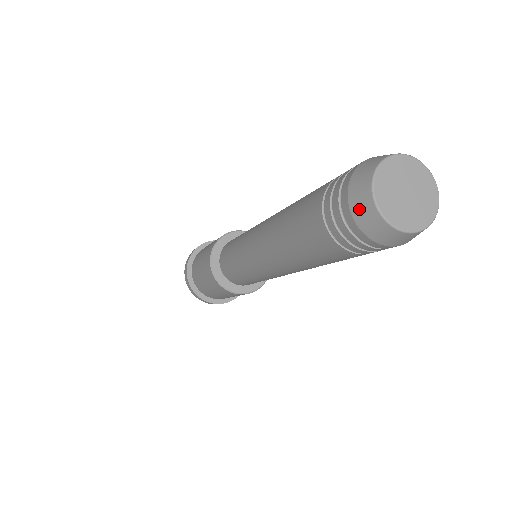
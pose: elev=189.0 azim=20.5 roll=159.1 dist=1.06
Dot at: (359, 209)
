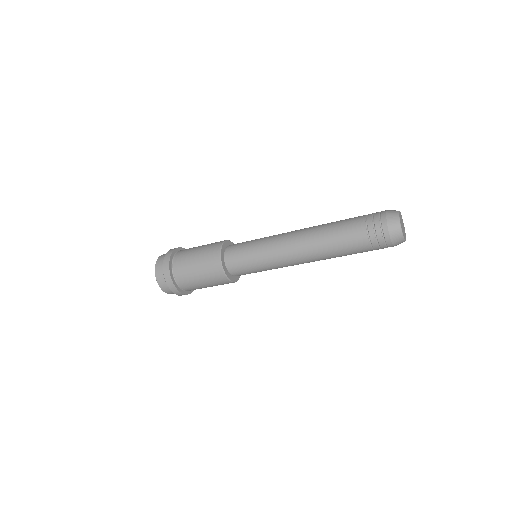
Dot at: (391, 215)
